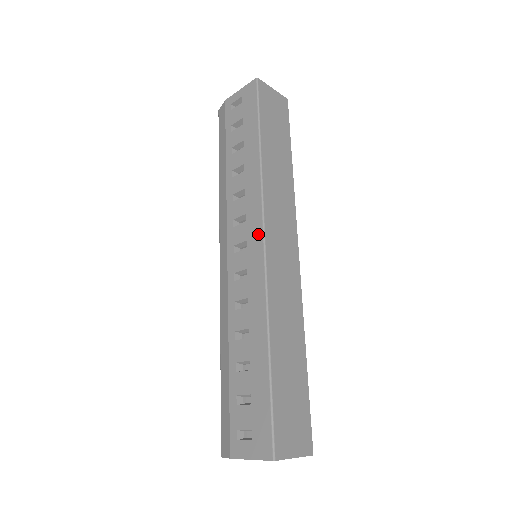
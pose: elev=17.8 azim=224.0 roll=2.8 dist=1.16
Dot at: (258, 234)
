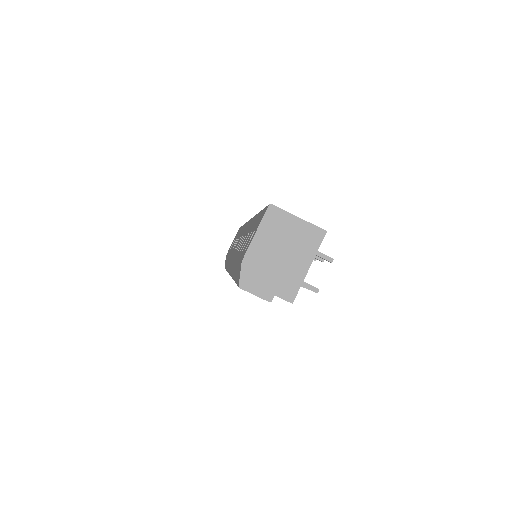
Dot at: (246, 225)
